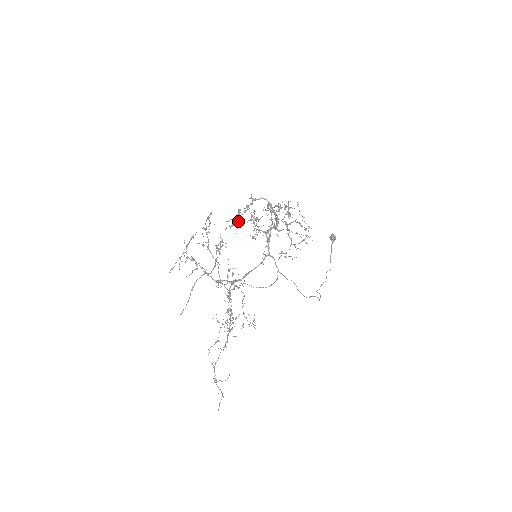
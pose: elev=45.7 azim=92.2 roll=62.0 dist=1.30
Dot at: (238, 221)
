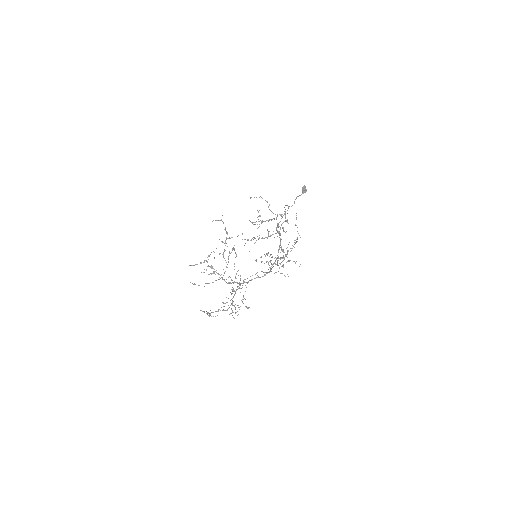
Dot at: (251, 240)
